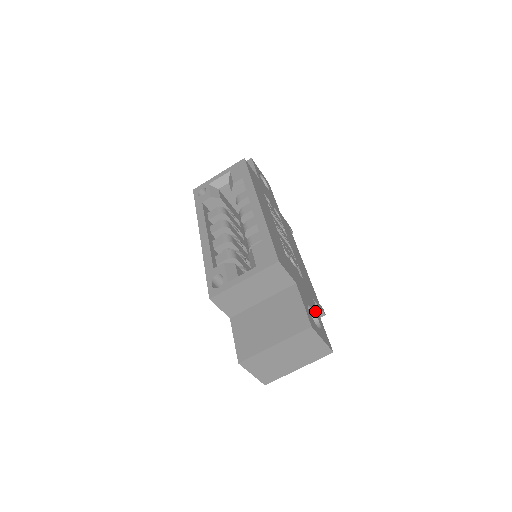
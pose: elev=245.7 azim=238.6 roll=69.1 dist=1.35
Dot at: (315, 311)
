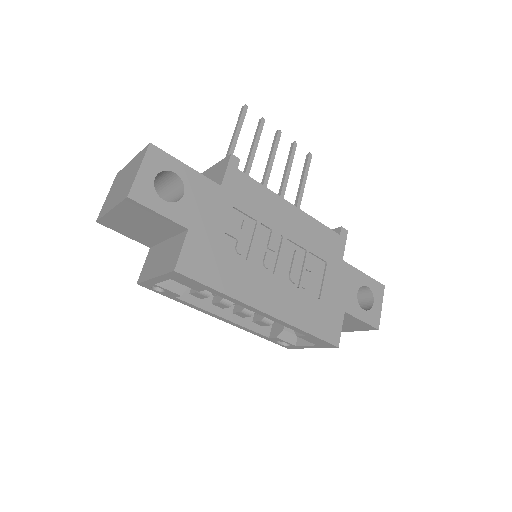
Dot at: (357, 281)
